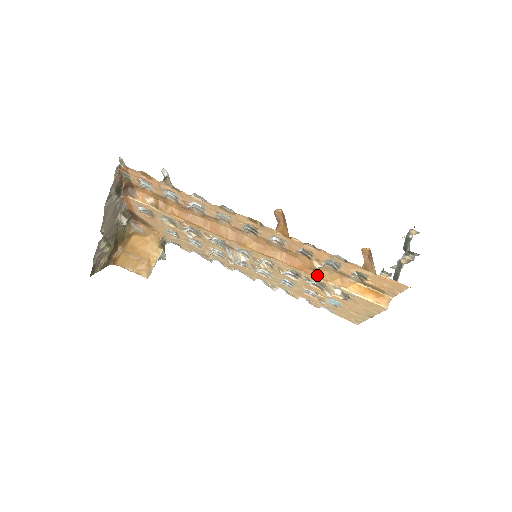
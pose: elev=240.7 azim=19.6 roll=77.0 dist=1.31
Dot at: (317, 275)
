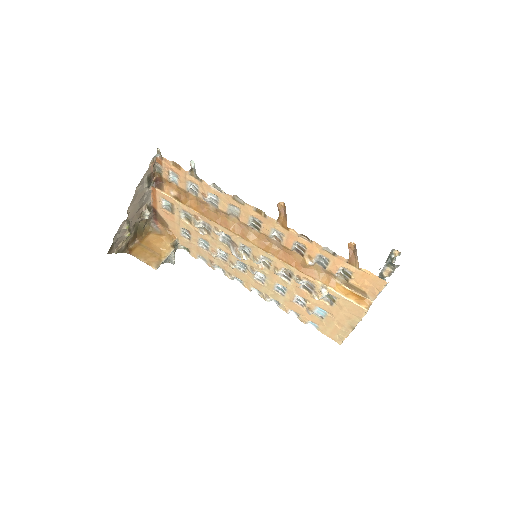
Dot at: (308, 273)
